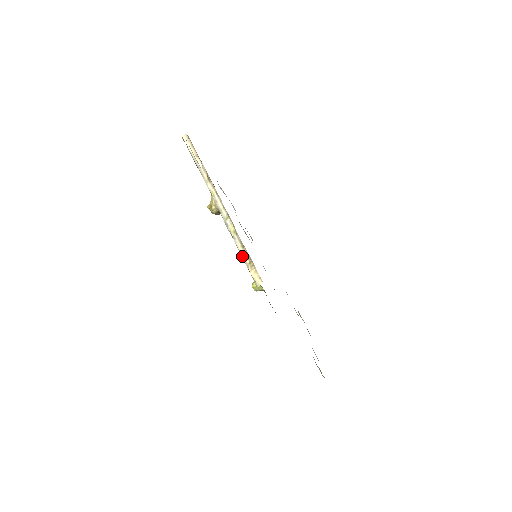
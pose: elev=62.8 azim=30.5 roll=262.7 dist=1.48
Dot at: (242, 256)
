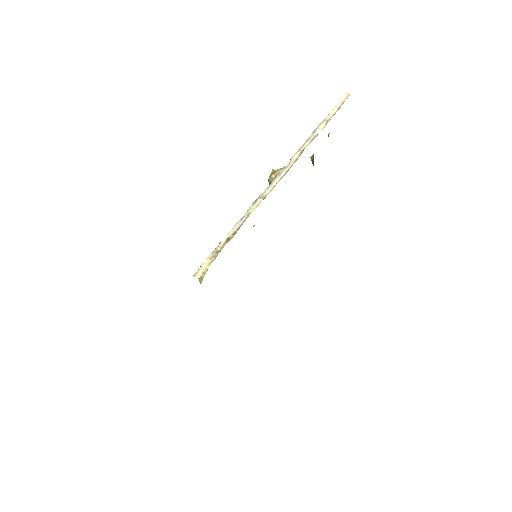
Dot at: (223, 239)
